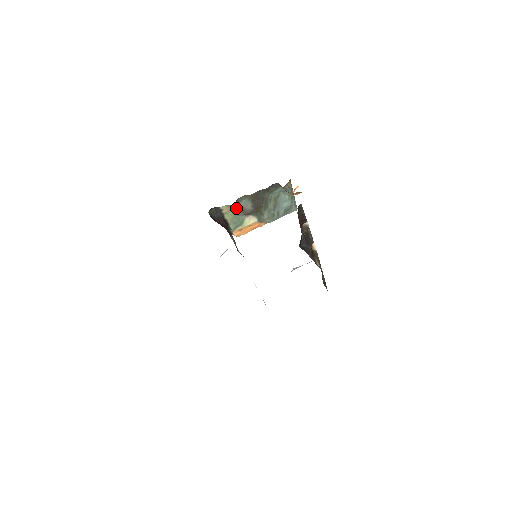
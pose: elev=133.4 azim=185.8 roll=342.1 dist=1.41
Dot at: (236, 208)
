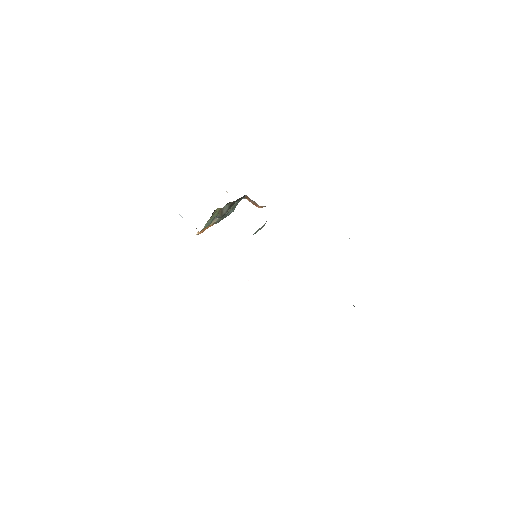
Dot at: (219, 211)
